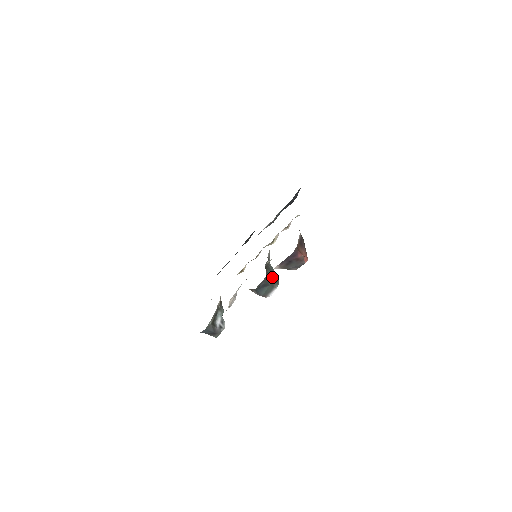
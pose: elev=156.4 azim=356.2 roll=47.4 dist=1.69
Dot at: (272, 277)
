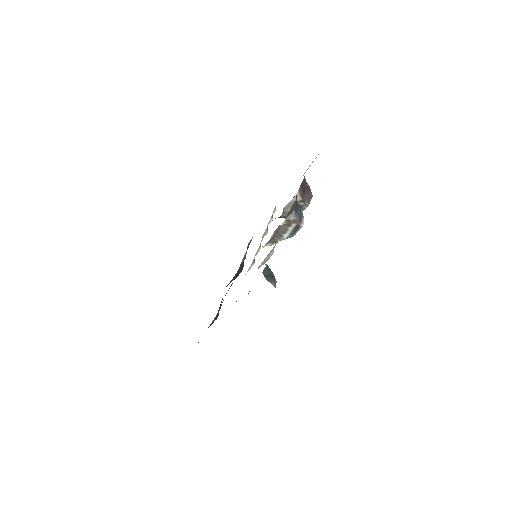
Dot at: occluded
